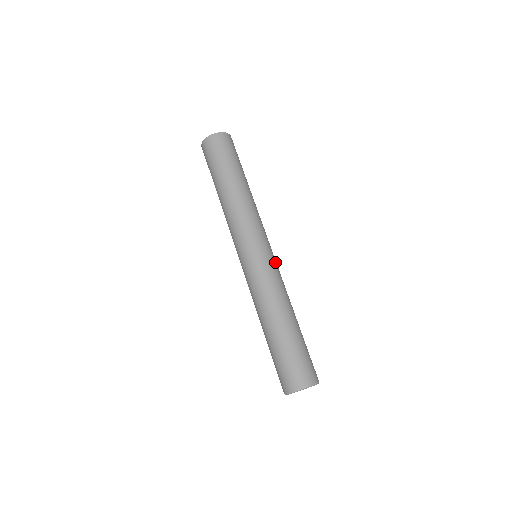
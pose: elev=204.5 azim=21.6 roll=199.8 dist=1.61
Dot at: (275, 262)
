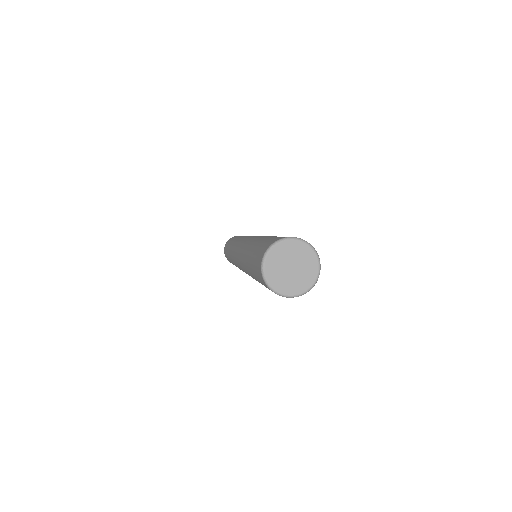
Dot at: occluded
